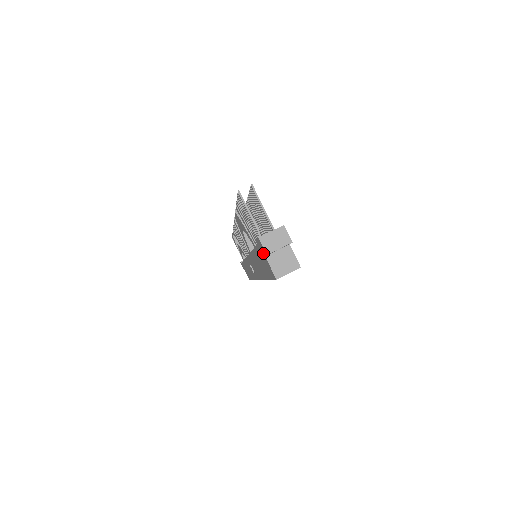
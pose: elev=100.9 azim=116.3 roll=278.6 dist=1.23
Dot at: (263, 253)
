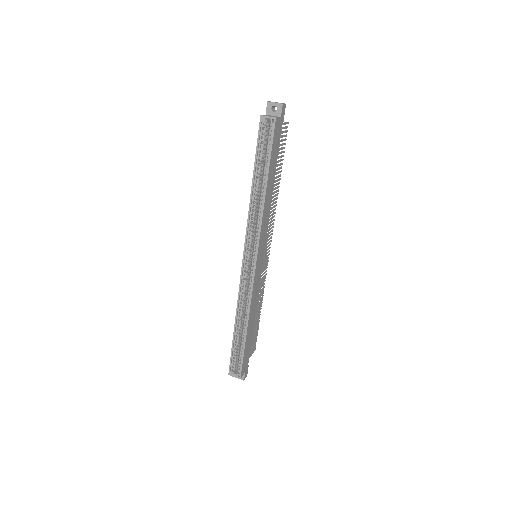
Dot at: occluded
